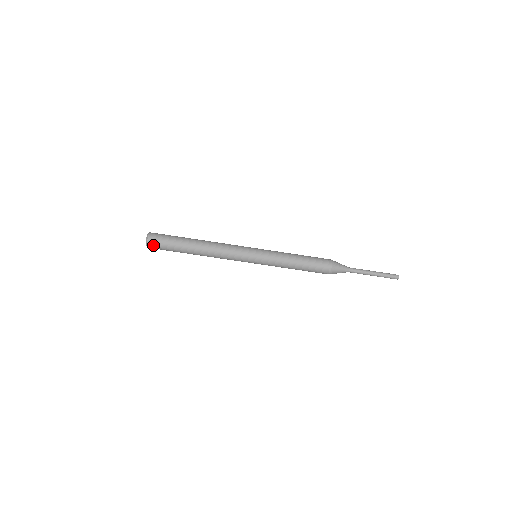
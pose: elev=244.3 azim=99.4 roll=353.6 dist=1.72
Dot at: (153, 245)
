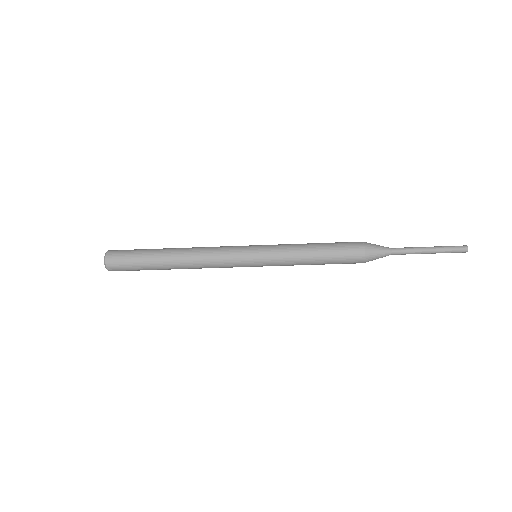
Dot at: (116, 270)
